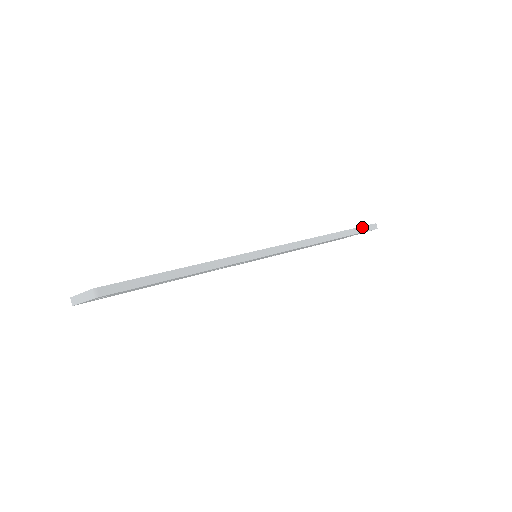
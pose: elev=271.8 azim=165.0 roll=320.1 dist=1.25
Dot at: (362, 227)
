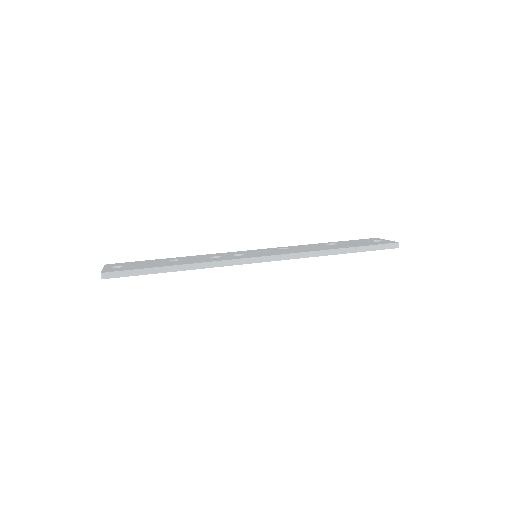
Dot at: (376, 245)
